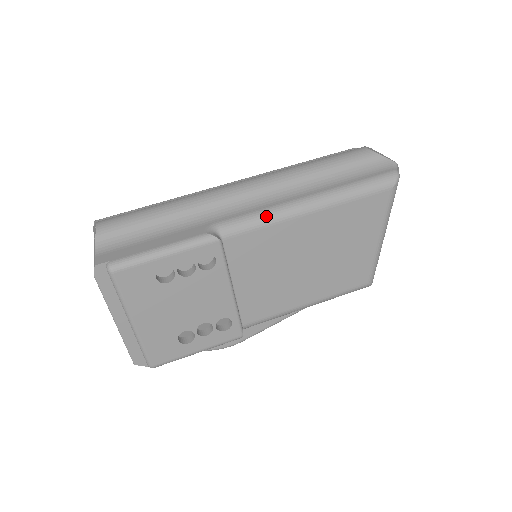
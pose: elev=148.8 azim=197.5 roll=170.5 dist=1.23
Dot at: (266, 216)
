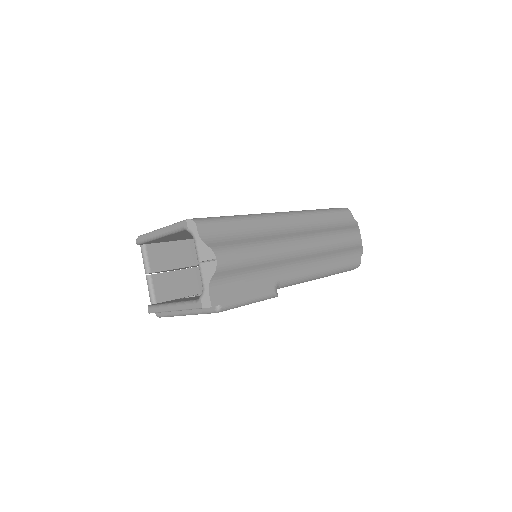
Dot at: (302, 280)
